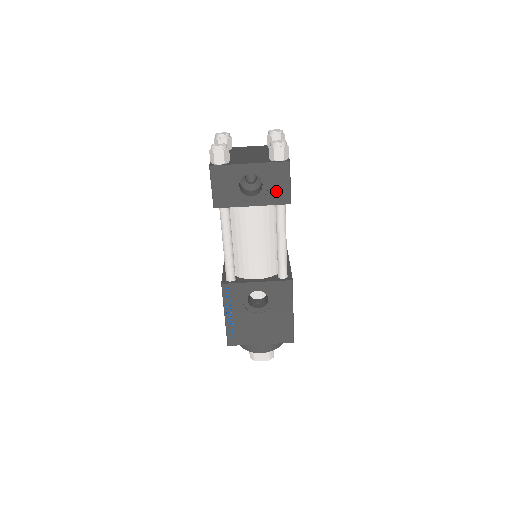
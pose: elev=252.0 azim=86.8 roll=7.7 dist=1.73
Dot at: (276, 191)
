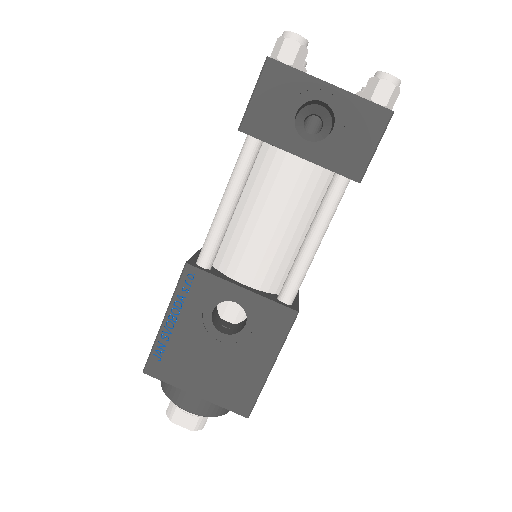
Dot at: (348, 150)
